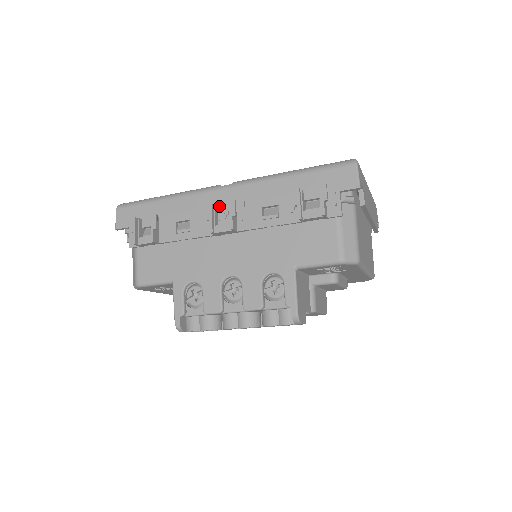
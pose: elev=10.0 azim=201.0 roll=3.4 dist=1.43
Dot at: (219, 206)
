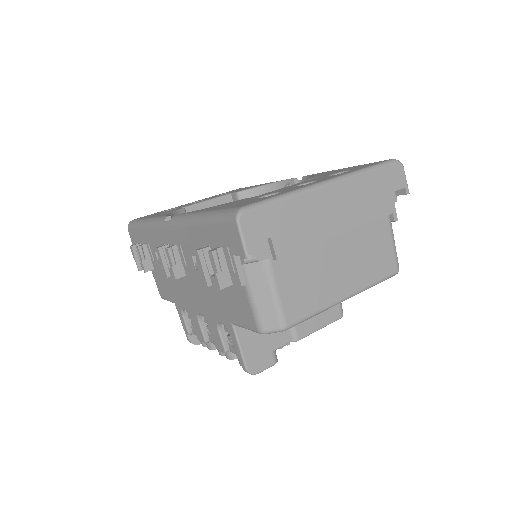
Dot at: (169, 245)
